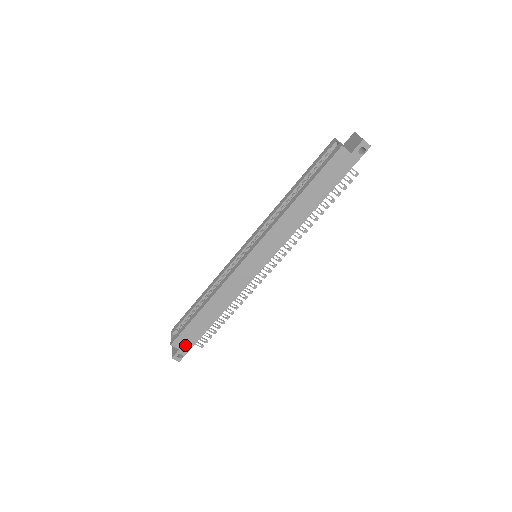
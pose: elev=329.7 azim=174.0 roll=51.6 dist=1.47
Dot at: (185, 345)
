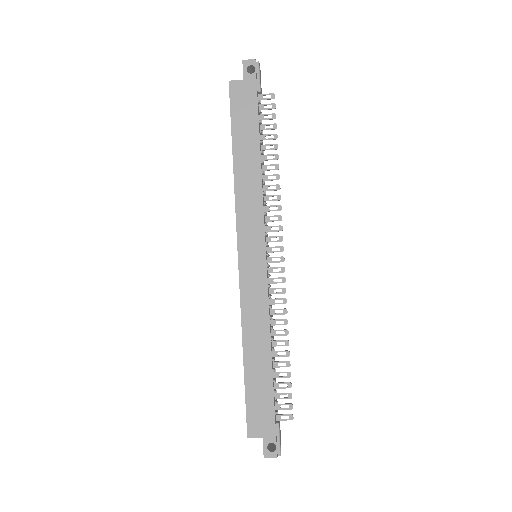
Dot at: (264, 426)
